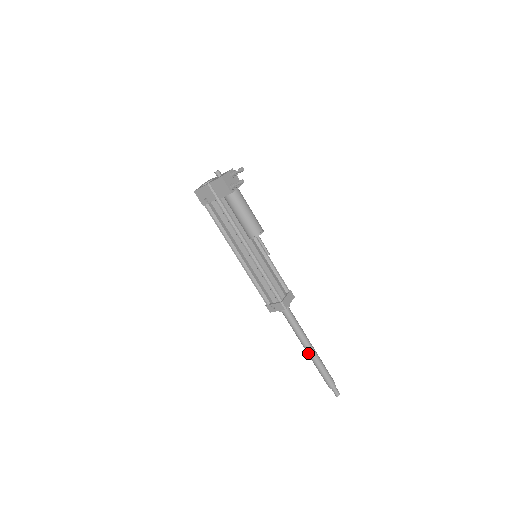
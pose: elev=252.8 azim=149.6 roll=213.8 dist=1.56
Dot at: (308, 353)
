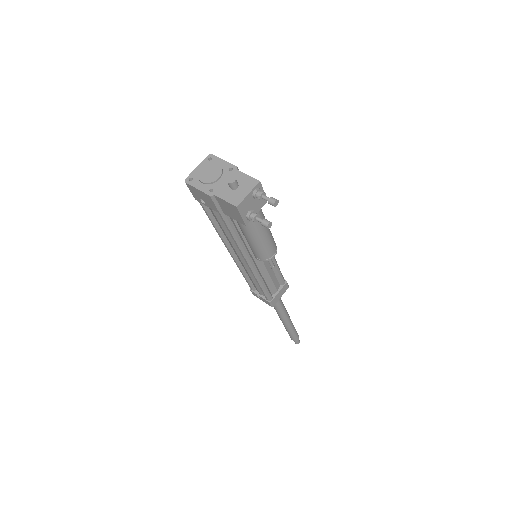
Dot at: (282, 322)
